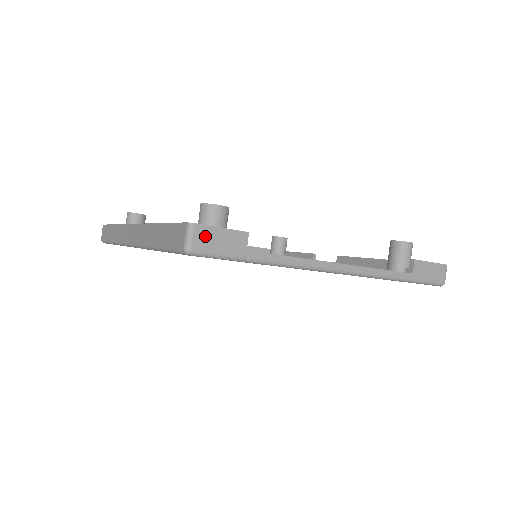
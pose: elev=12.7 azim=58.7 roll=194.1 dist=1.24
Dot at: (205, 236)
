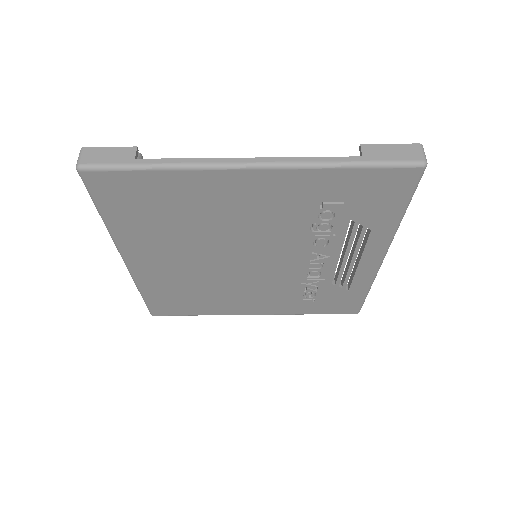
Dot at: (93, 154)
